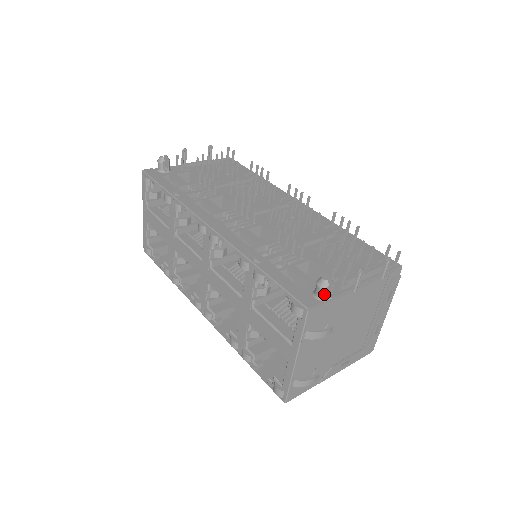
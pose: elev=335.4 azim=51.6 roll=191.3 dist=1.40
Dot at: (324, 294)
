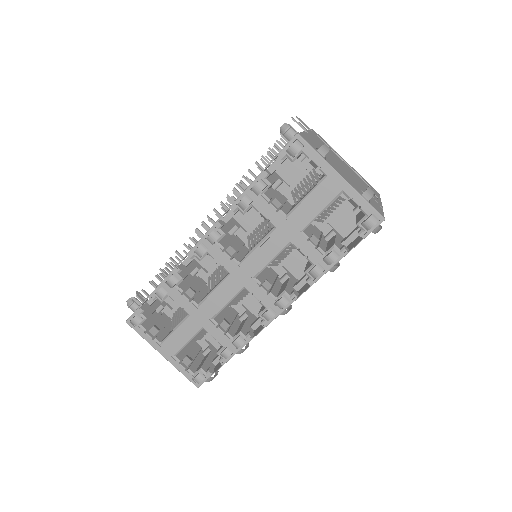
Dot at: (293, 131)
